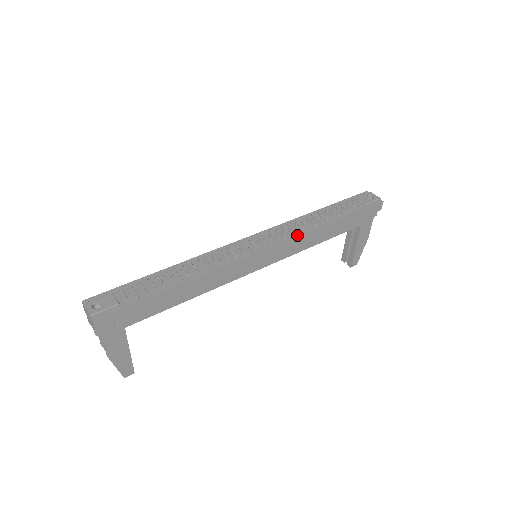
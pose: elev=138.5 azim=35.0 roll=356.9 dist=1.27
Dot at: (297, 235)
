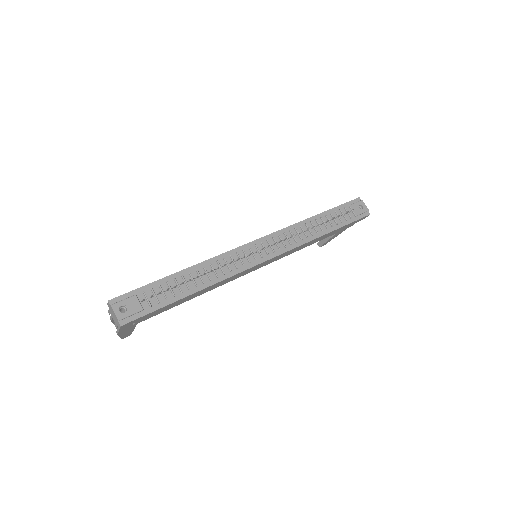
Dot at: (296, 246)
